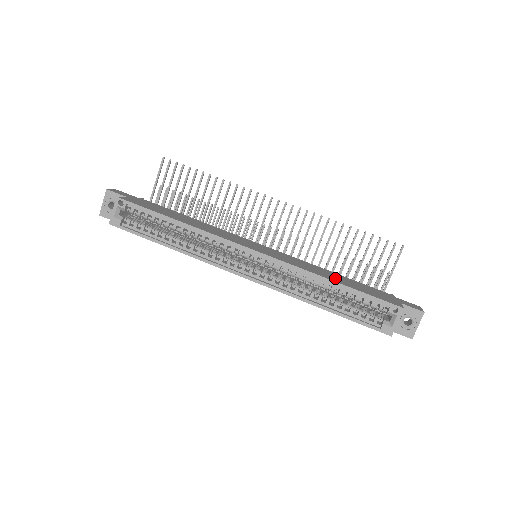
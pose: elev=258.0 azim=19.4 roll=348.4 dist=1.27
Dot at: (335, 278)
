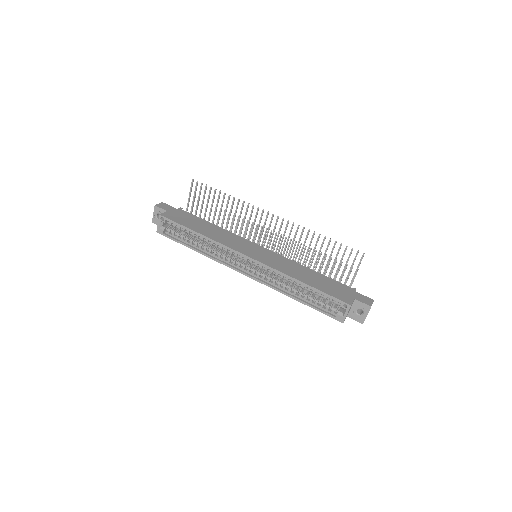
Dot at: (307, 278)
